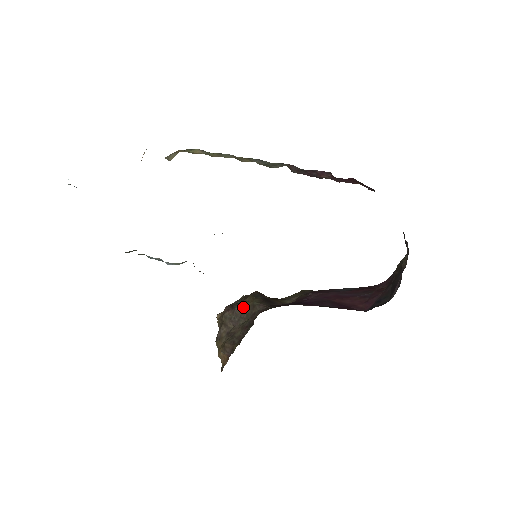
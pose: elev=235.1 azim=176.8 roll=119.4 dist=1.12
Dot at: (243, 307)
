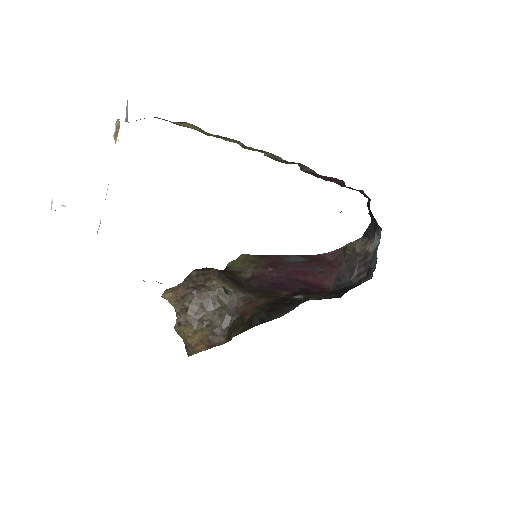
Dot at: (212, 292)
